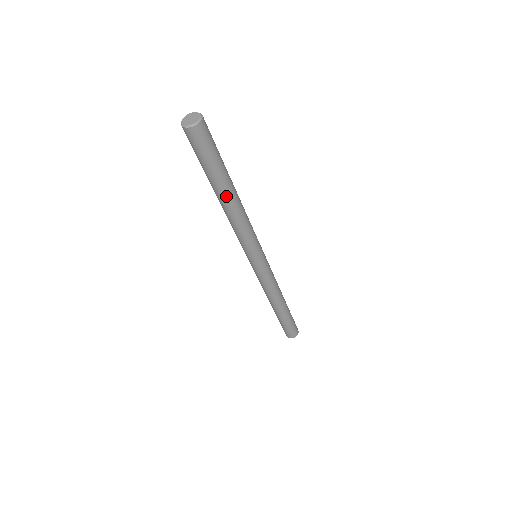
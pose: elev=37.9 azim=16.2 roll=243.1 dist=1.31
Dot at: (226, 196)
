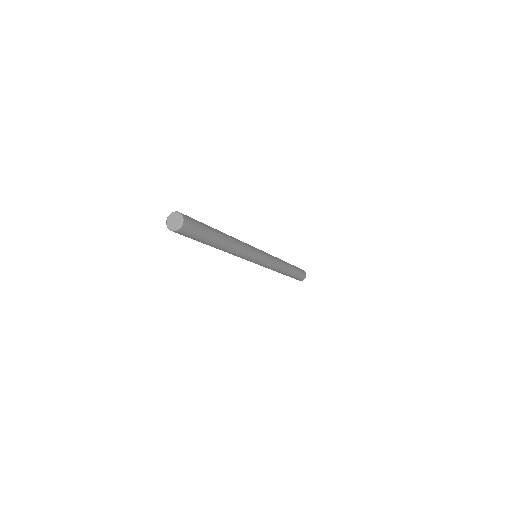
Dot at: (223, 243)
